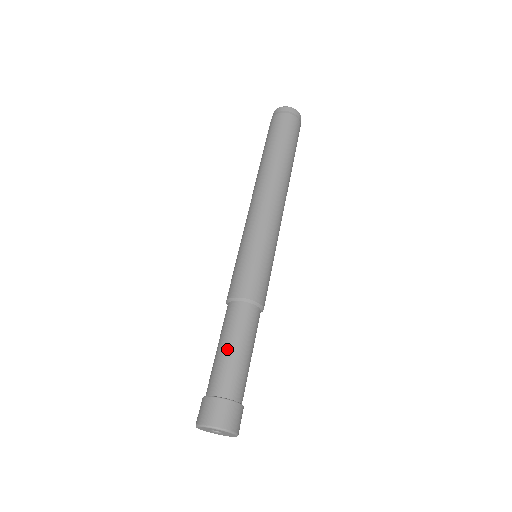
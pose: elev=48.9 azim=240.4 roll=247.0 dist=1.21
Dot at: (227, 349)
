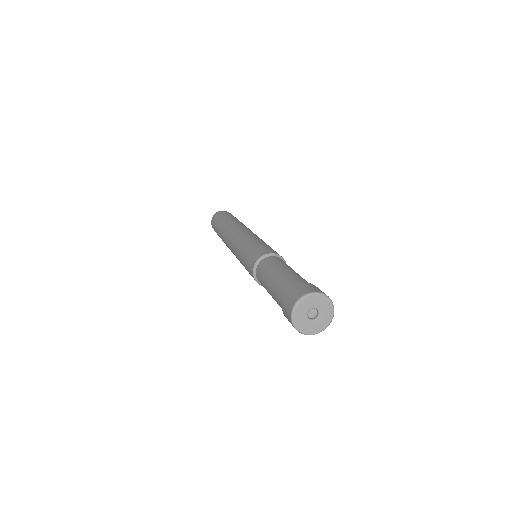
Dot at: (284, 270)
